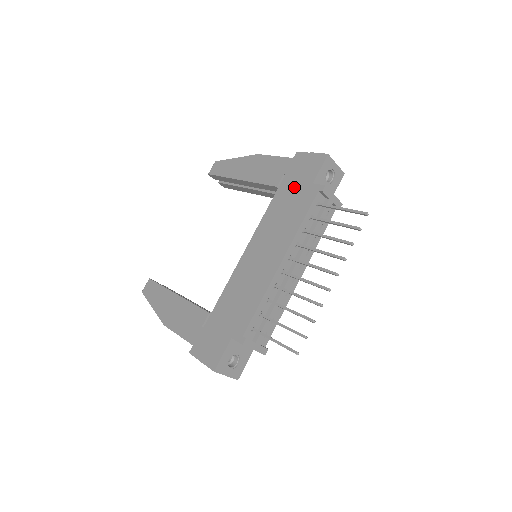
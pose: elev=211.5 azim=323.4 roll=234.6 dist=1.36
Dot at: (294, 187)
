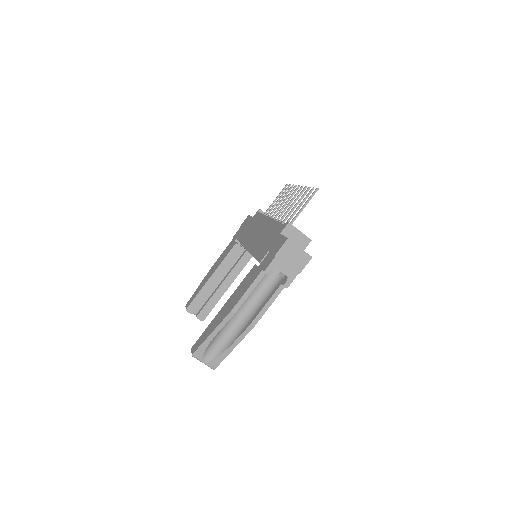
Dot at: (245, 228)
